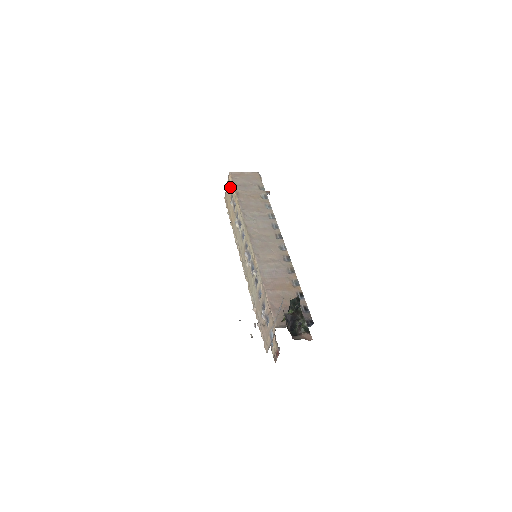
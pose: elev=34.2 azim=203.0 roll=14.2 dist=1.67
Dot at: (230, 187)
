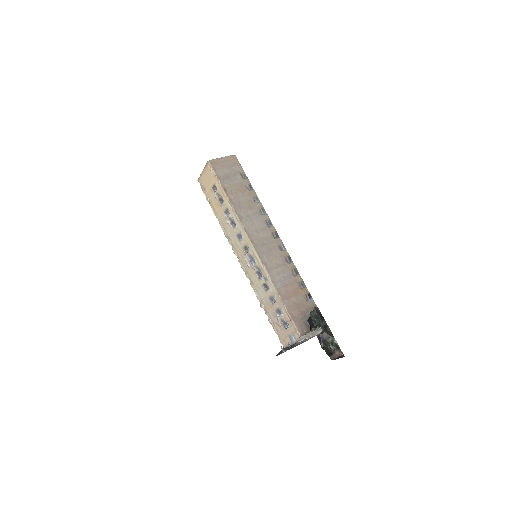
Dot at: (211, 177)
